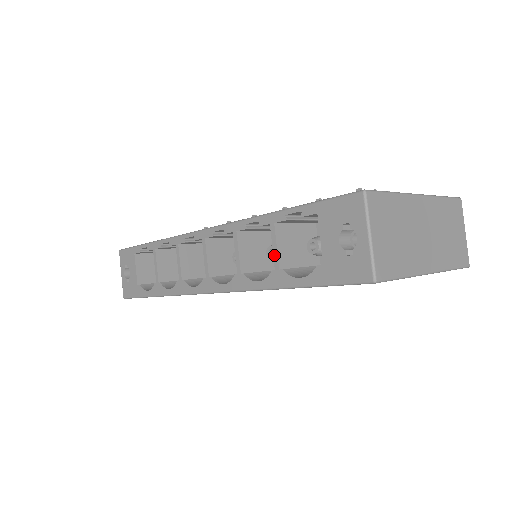
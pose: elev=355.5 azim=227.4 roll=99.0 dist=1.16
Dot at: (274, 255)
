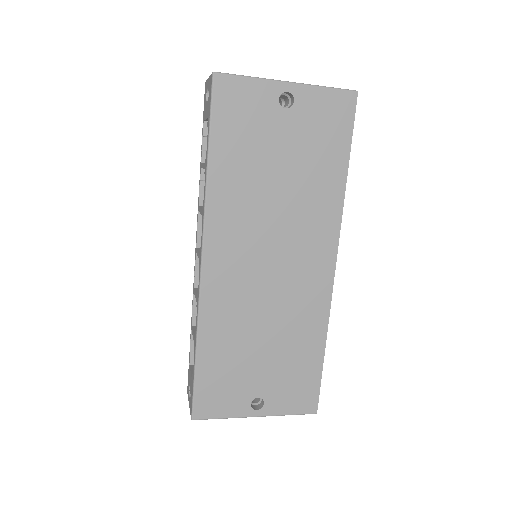
Dot at: (203, 168)
